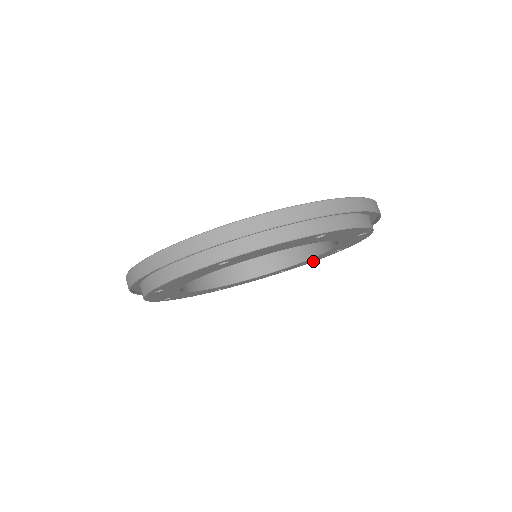
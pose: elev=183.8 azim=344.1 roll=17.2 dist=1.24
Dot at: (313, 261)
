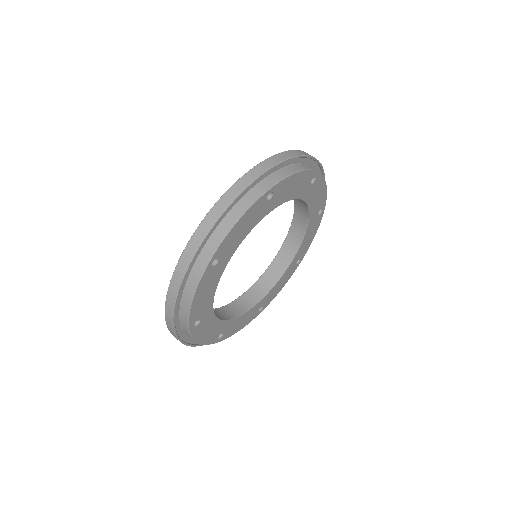
Dot at: occluded
